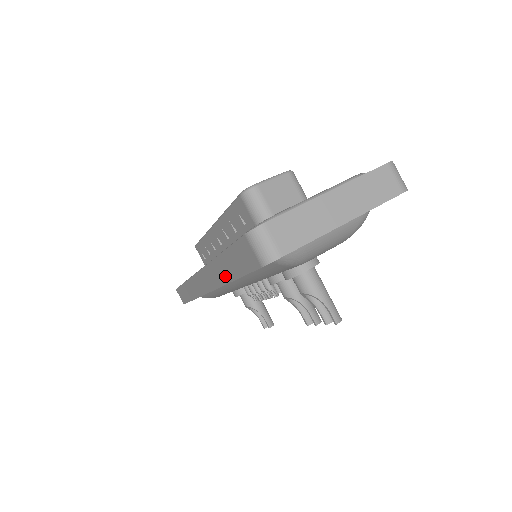
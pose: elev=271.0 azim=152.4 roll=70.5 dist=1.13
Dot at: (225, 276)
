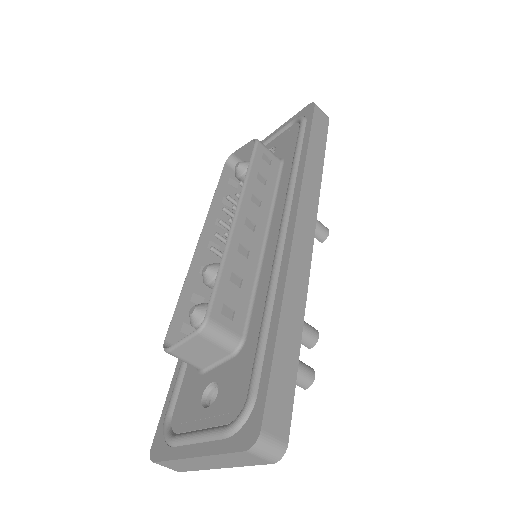
Dot at: occluded
